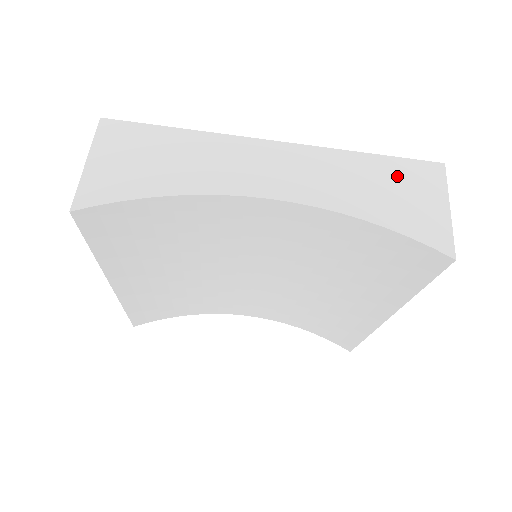
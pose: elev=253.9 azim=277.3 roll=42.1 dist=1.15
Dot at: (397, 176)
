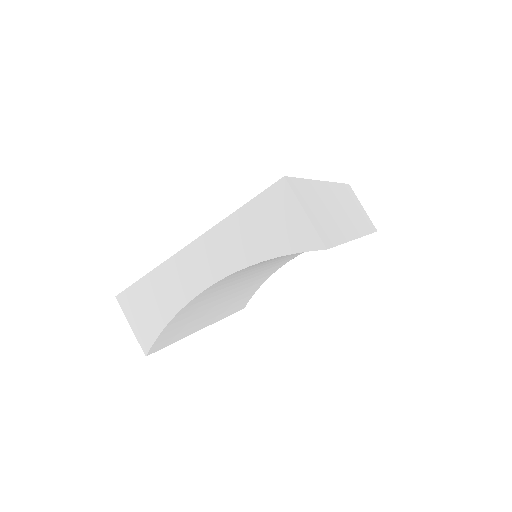
Dot at: (263, 213)
